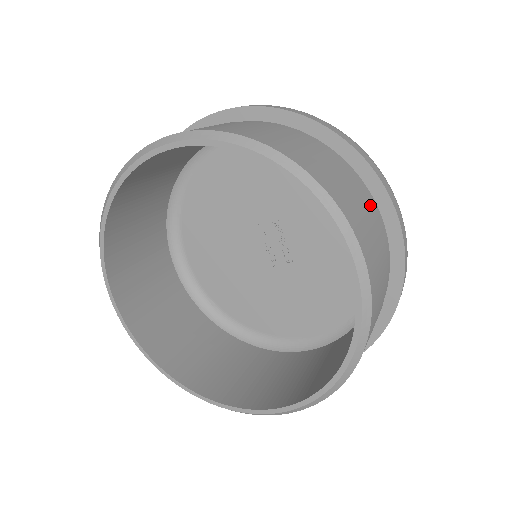
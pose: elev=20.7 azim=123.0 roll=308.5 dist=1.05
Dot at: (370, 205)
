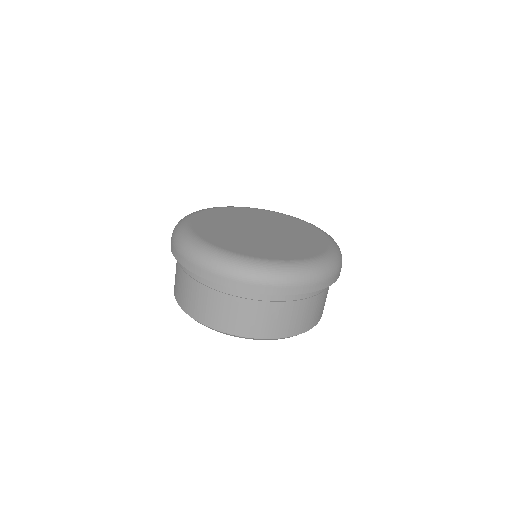
Dot at: (286, 303)
